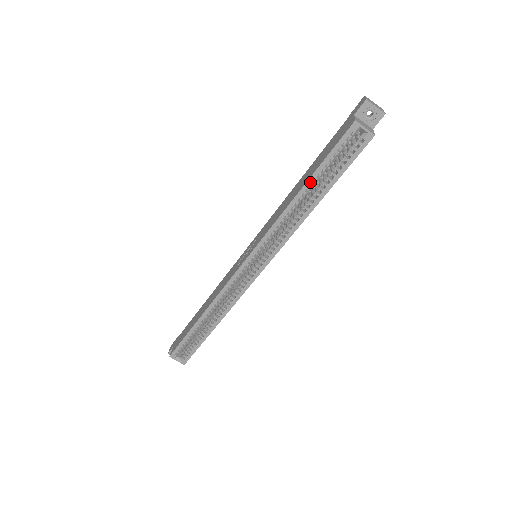
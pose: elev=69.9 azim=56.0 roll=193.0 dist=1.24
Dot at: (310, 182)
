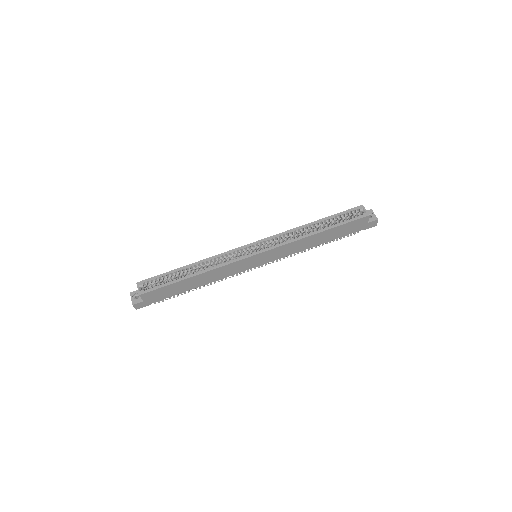
Dot at: (322, 220)
